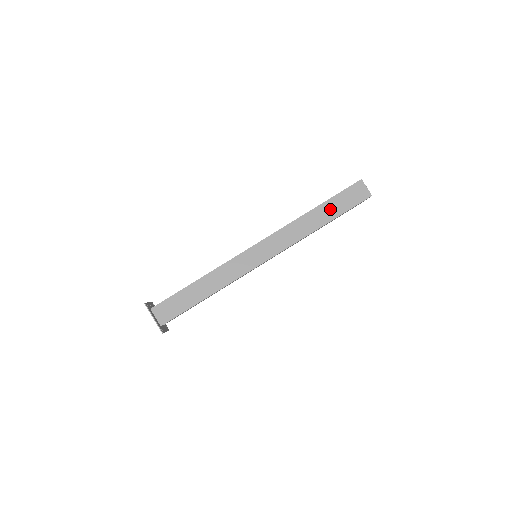
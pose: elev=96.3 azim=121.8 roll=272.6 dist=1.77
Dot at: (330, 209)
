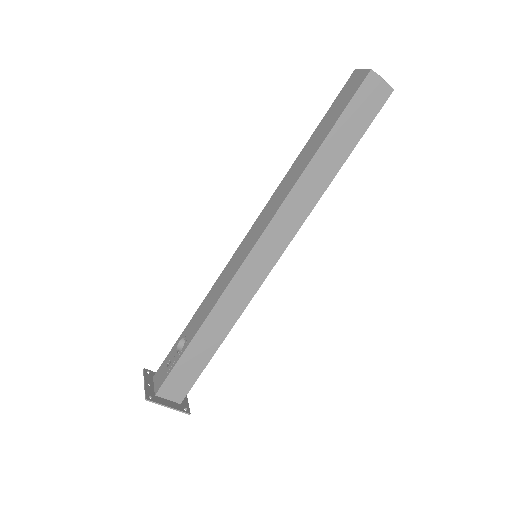
Dot at: (339, 143)
